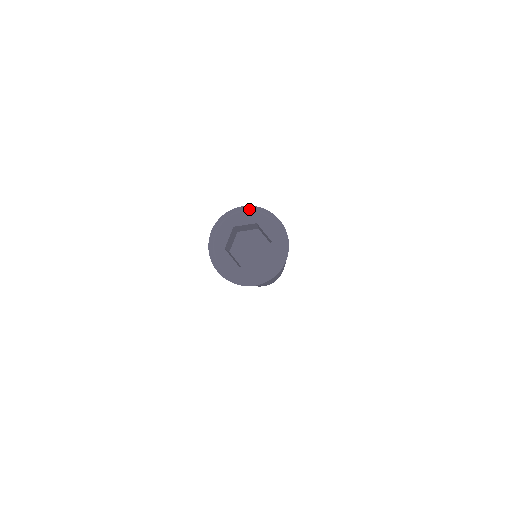
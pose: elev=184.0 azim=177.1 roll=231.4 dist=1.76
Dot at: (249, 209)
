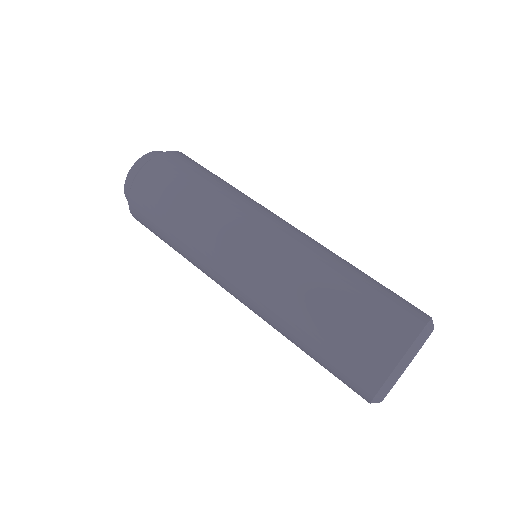
Dot at: occluded
